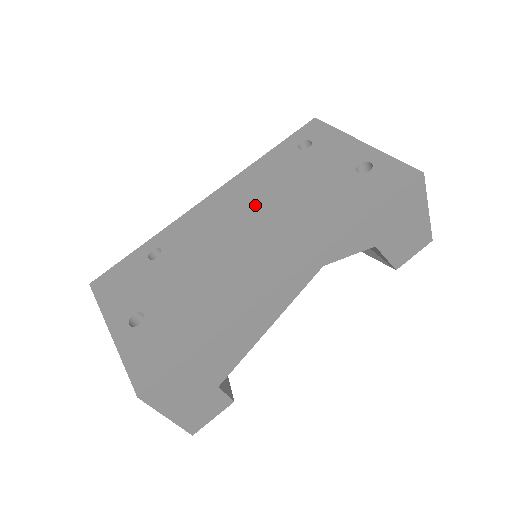
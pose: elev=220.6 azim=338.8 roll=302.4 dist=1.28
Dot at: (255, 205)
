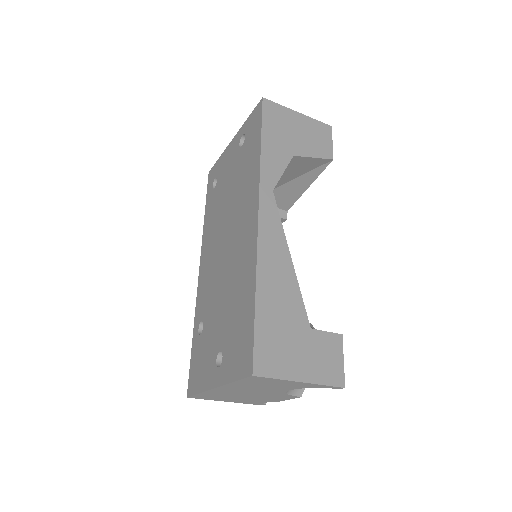
Dot at: (219, 231)
